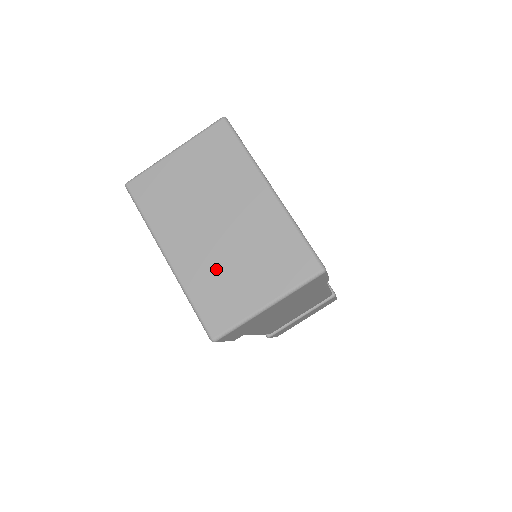
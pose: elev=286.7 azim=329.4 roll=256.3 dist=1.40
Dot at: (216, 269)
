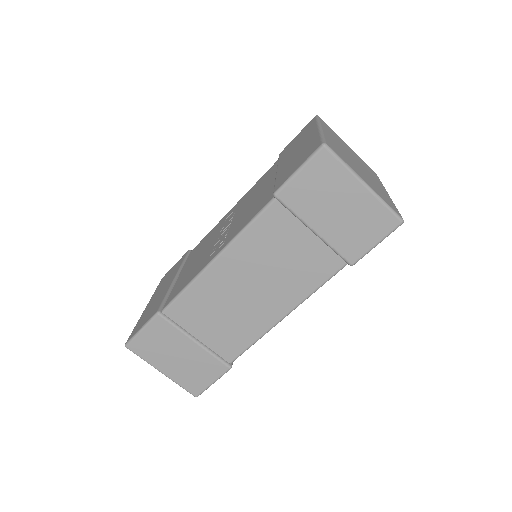
Dot at: (346, 155)
